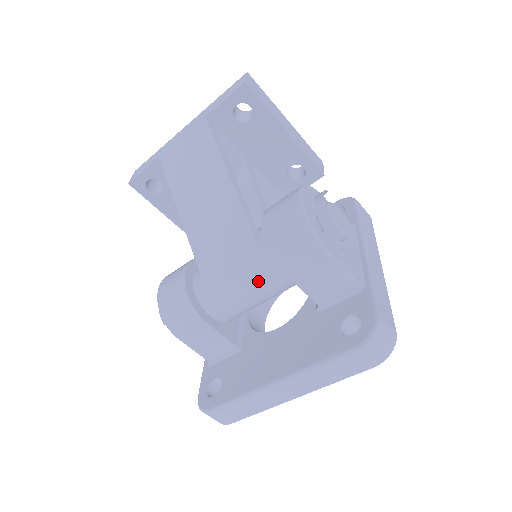
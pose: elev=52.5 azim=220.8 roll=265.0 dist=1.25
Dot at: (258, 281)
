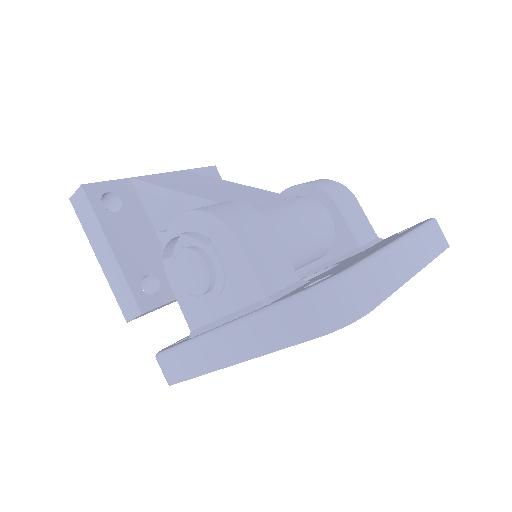
Dot at: (307, 214)
